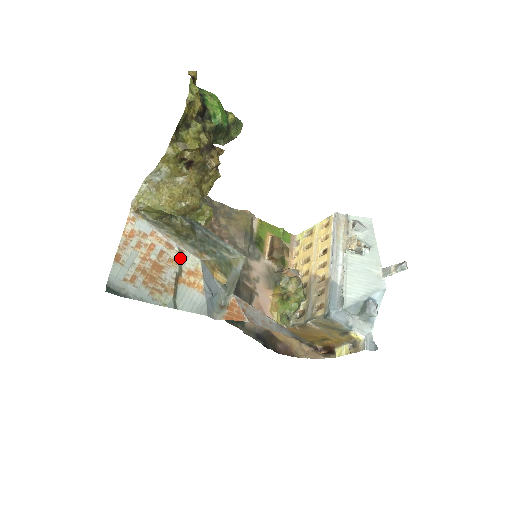
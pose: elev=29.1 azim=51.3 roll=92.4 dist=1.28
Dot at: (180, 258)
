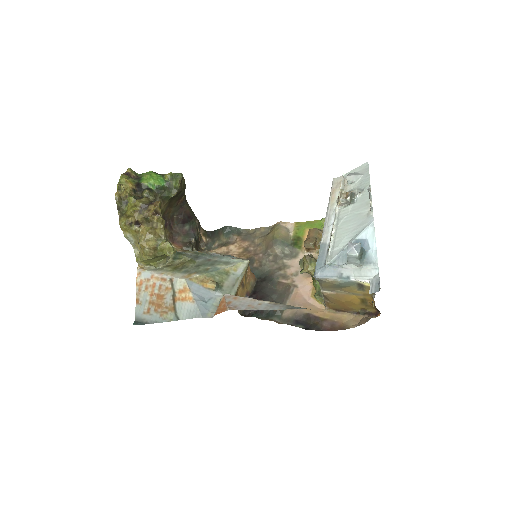
Dot at: (172, 284)
